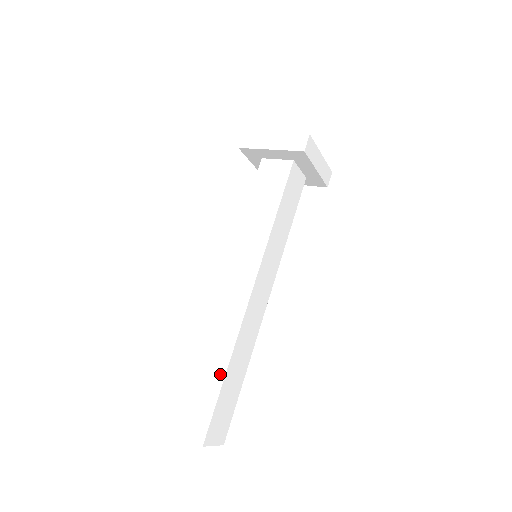
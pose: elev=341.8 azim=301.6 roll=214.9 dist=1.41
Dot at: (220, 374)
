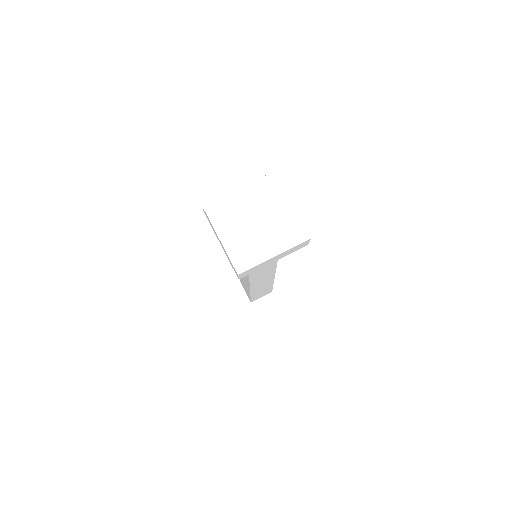
Dot at: (270, 285)
